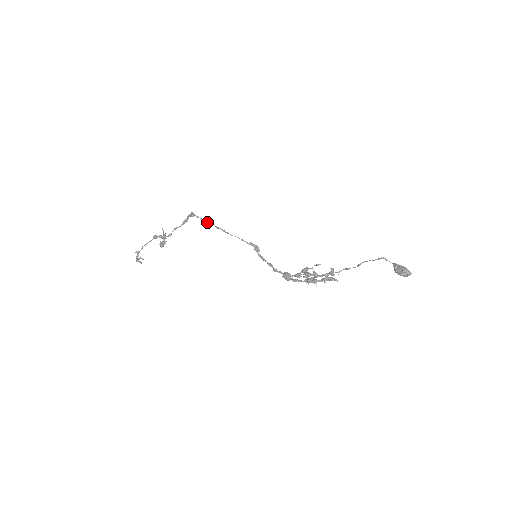
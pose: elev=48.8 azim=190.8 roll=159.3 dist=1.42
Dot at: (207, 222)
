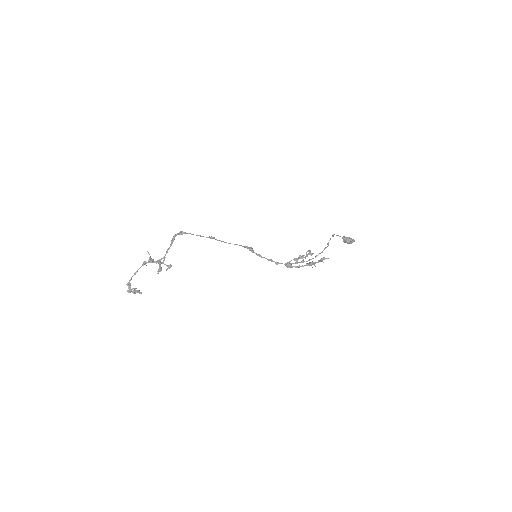
Dot at: (210, 238)
